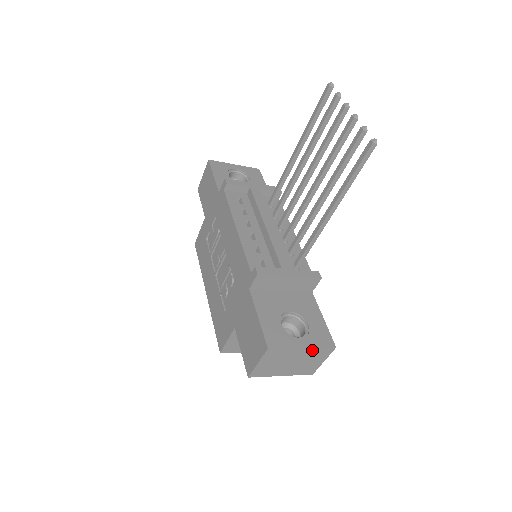
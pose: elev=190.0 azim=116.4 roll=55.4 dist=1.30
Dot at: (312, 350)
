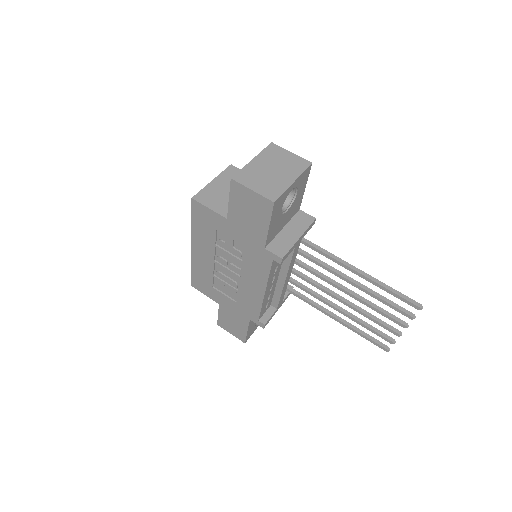
Dot at: occluded
